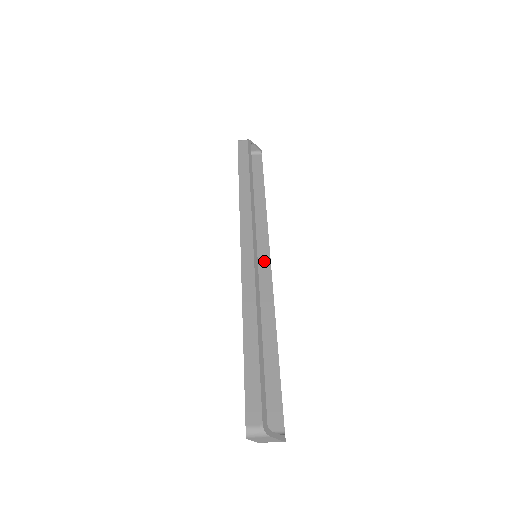
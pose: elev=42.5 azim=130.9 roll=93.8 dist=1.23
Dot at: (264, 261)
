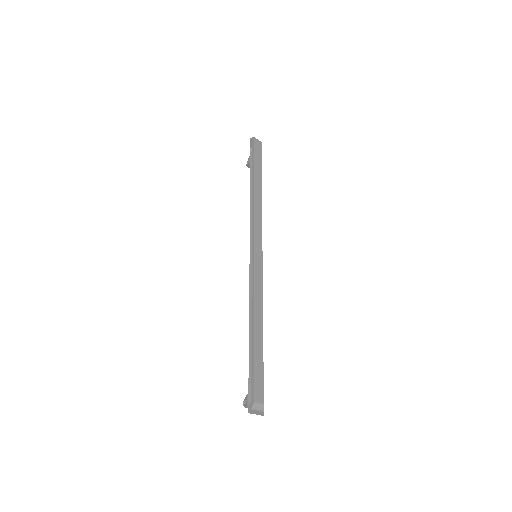
Dot at: occluded
